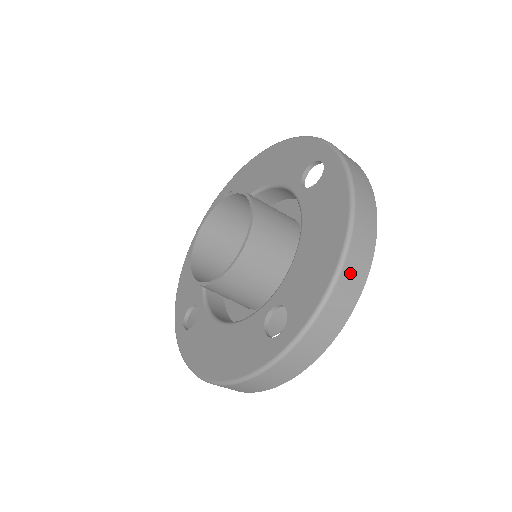
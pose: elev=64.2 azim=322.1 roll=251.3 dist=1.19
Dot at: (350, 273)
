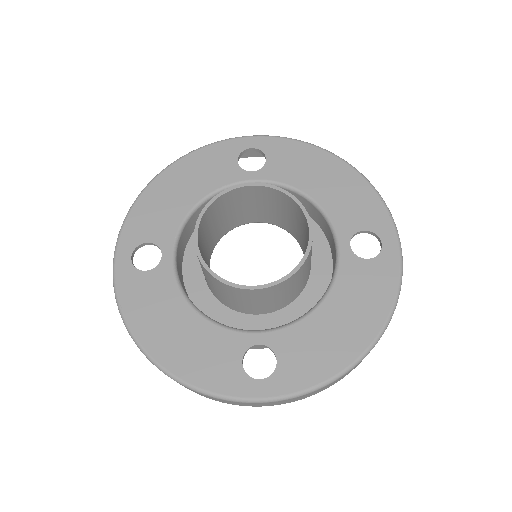
Dot at: (348, 372)
